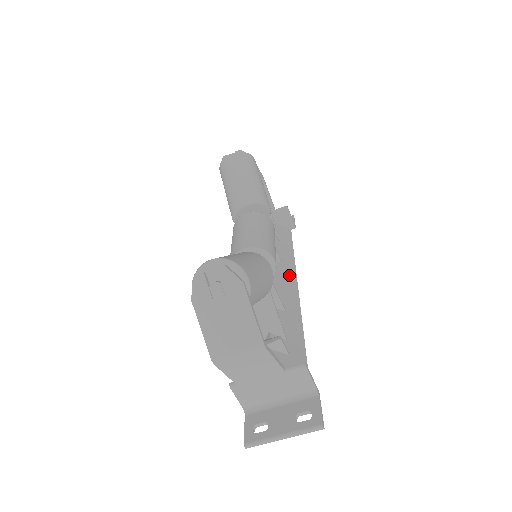
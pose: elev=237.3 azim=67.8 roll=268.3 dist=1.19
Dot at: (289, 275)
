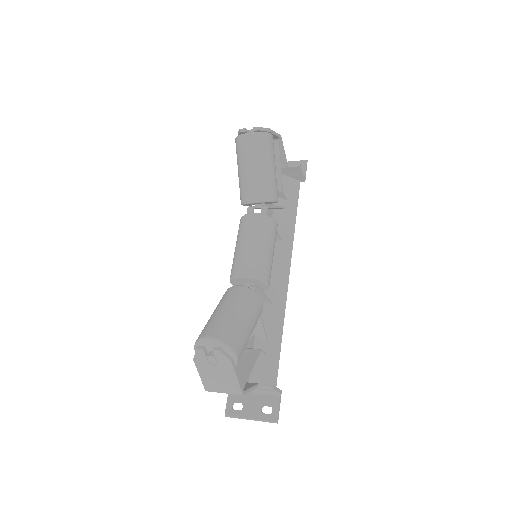
Dot at: (285, 256)
